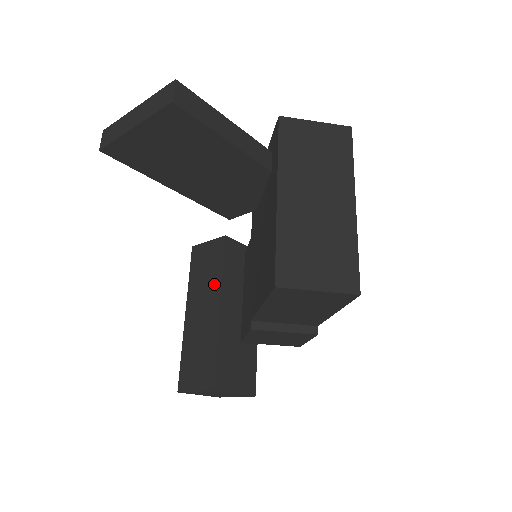
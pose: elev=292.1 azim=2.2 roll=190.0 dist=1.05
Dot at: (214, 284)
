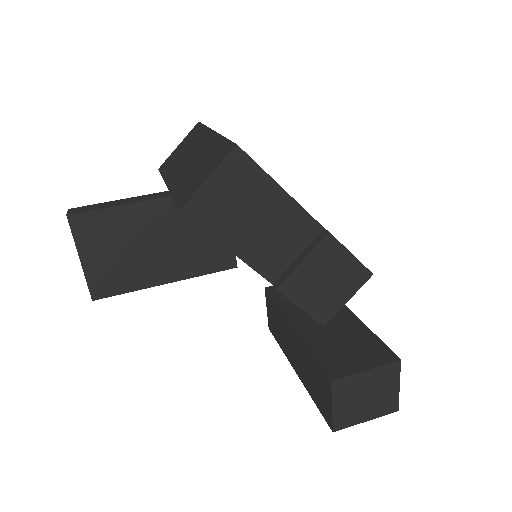
Dot at: (282, 322)
